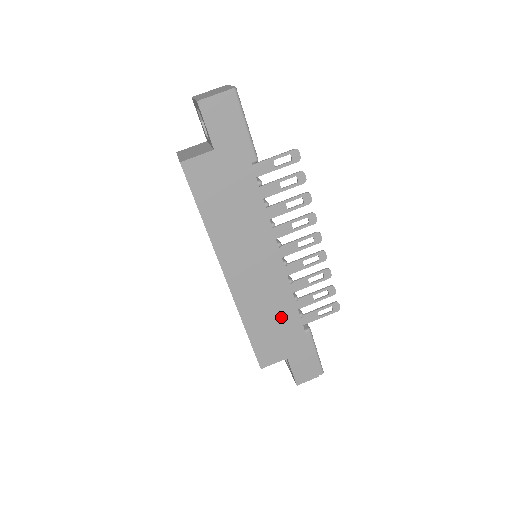
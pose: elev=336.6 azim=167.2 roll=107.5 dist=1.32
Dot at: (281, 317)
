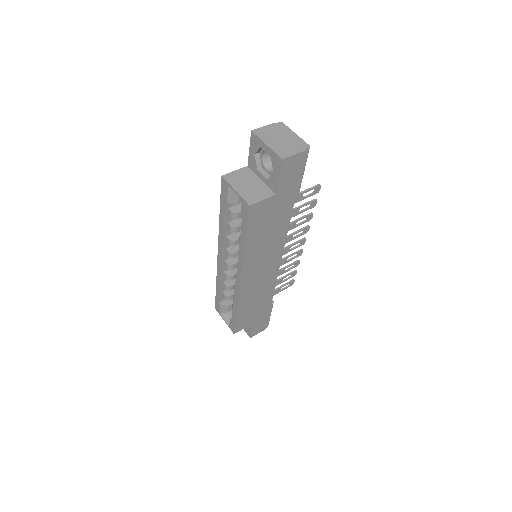
Dot at: (262, 299)
